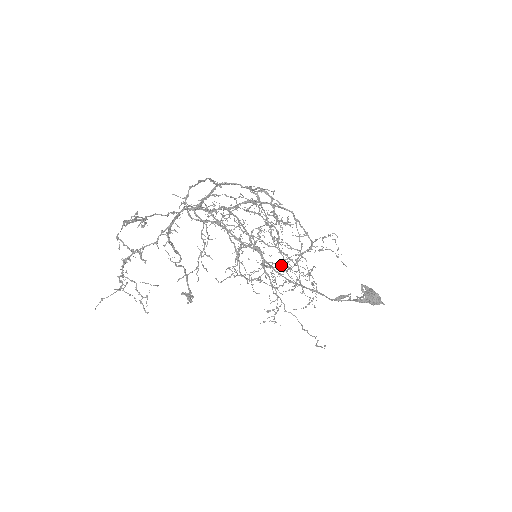
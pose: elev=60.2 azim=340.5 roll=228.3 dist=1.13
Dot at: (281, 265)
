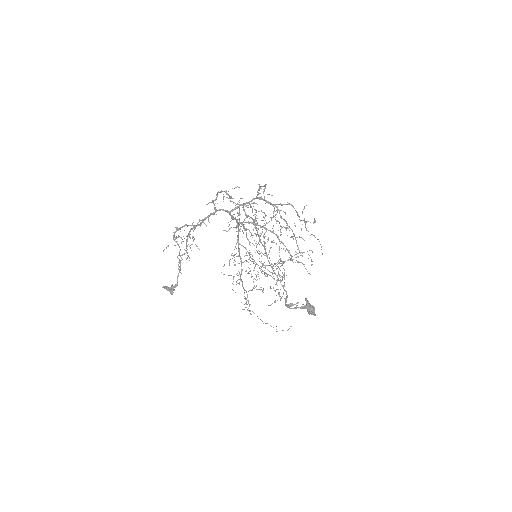
Dot at: (275, 264)
